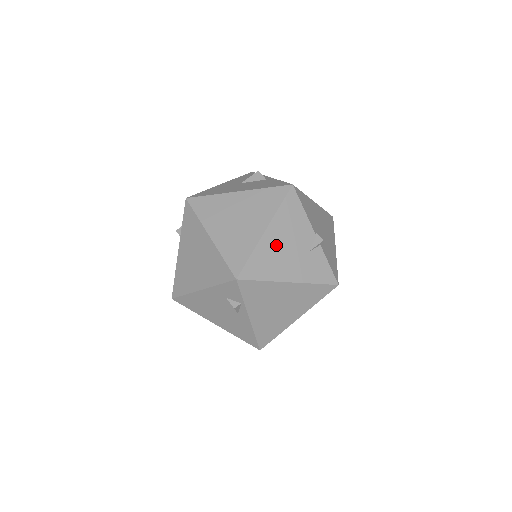
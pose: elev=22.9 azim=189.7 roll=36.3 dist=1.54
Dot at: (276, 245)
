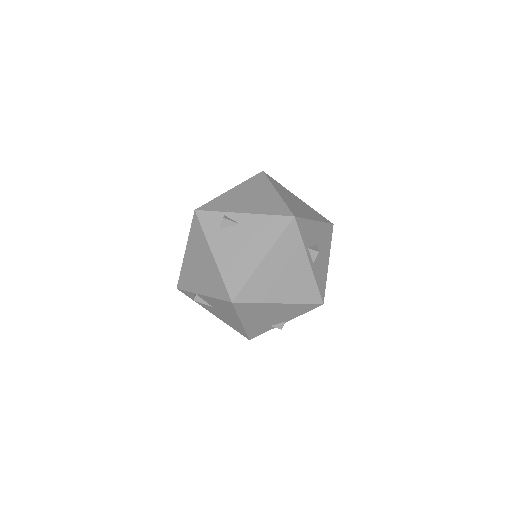
Dot at: occluded
